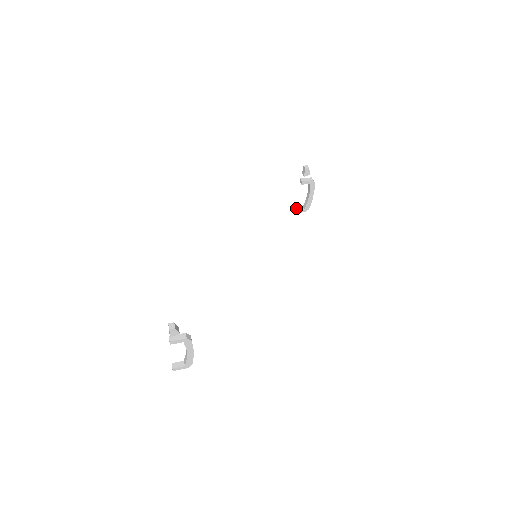
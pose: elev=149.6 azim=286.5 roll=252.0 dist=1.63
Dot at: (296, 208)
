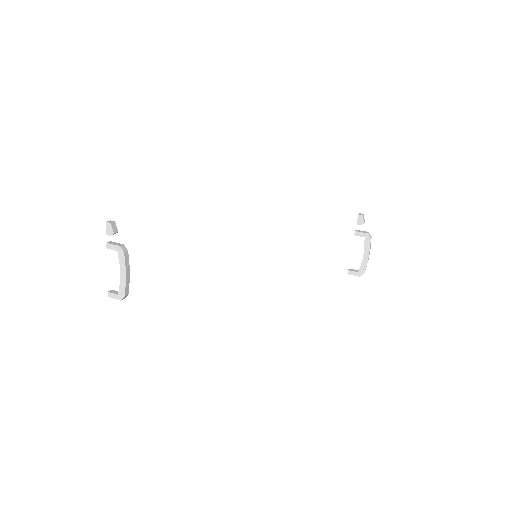
Dot at: (350, 269)
